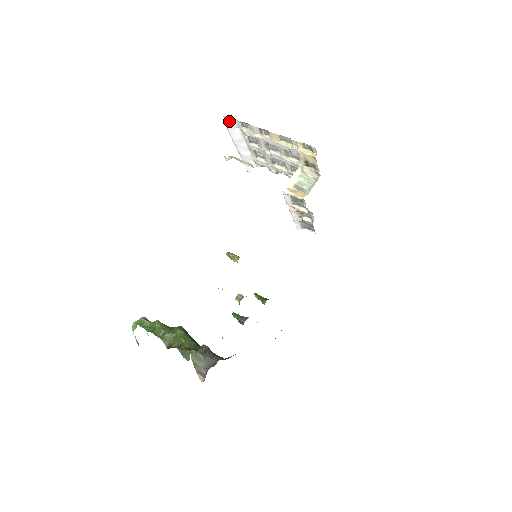
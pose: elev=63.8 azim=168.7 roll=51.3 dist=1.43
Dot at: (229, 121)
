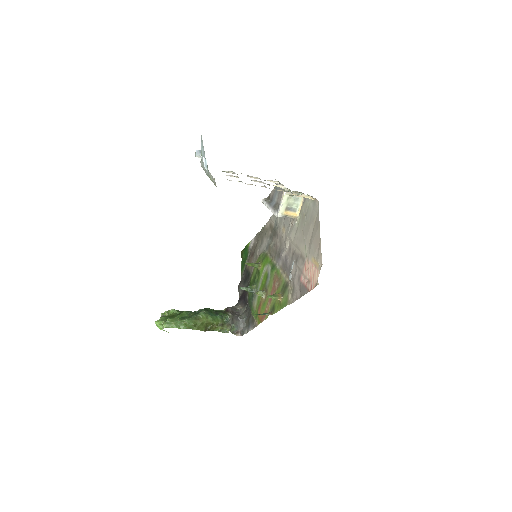
Dot at: occluded
